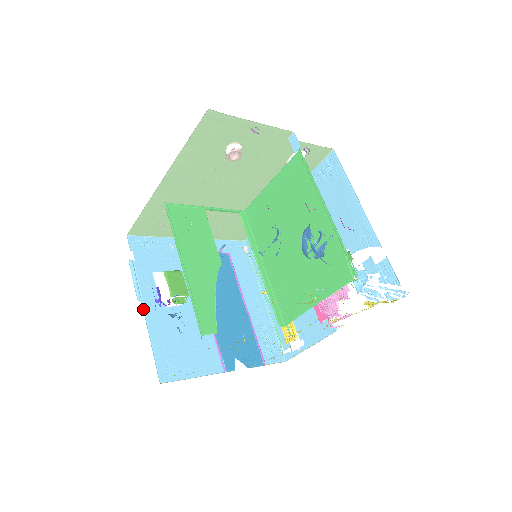
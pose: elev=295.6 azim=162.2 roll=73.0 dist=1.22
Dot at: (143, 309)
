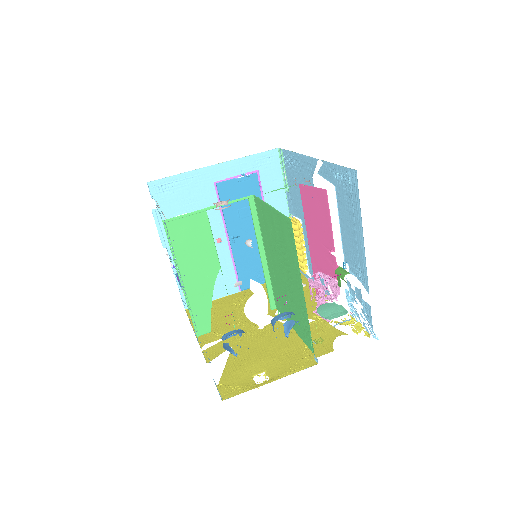
Dot at: (168, 254)
